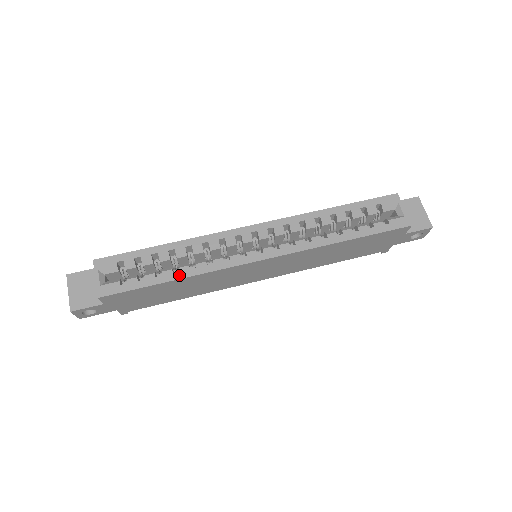
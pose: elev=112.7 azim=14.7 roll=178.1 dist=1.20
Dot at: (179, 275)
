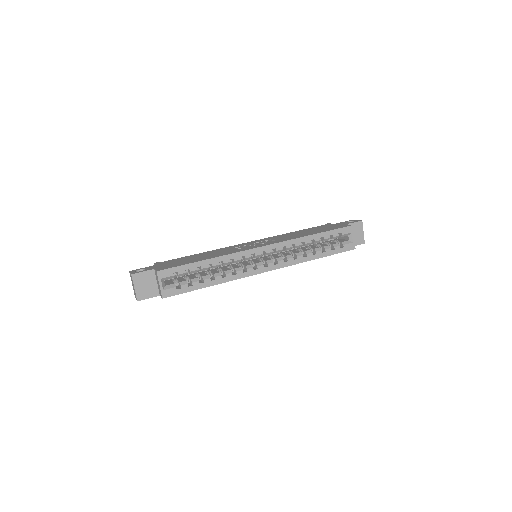
Dot at: (215, 282)
